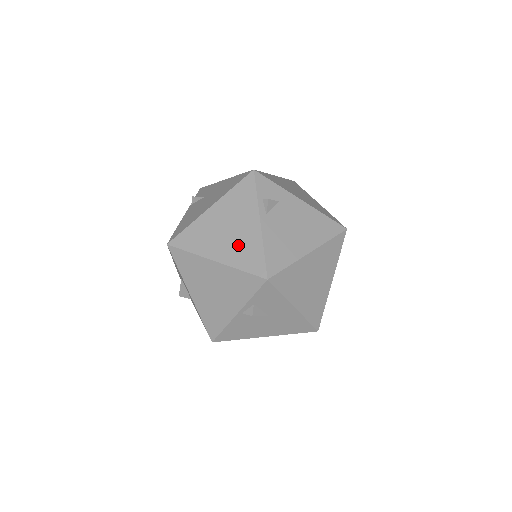
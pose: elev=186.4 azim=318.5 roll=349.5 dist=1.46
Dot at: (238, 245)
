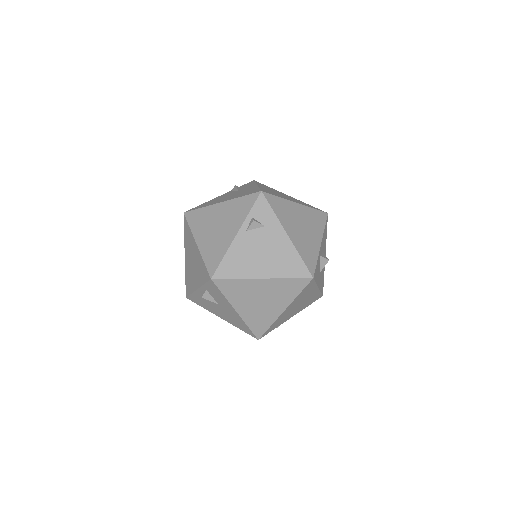
Dot at: (214, 242)
